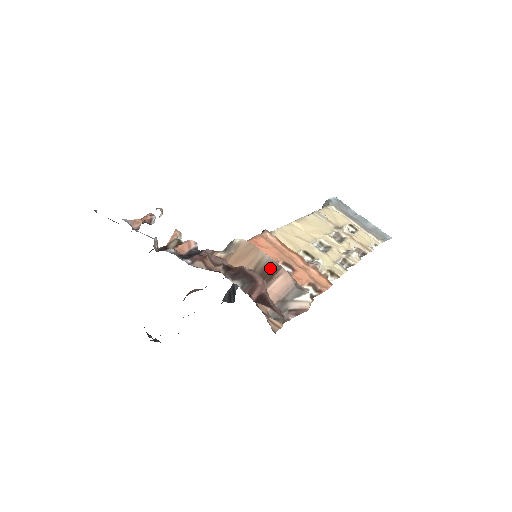
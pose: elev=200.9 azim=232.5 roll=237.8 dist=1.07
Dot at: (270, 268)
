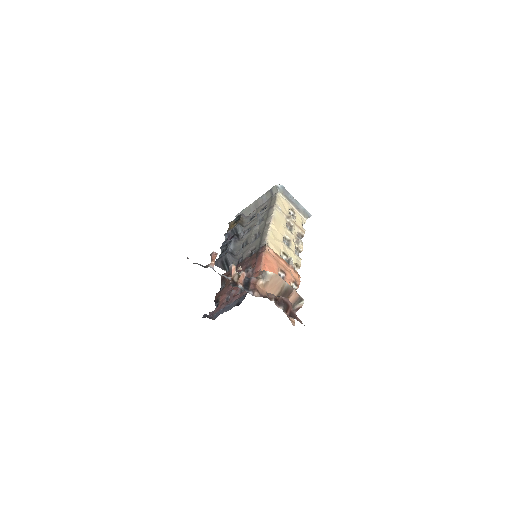
Dot at: (288, 290)
